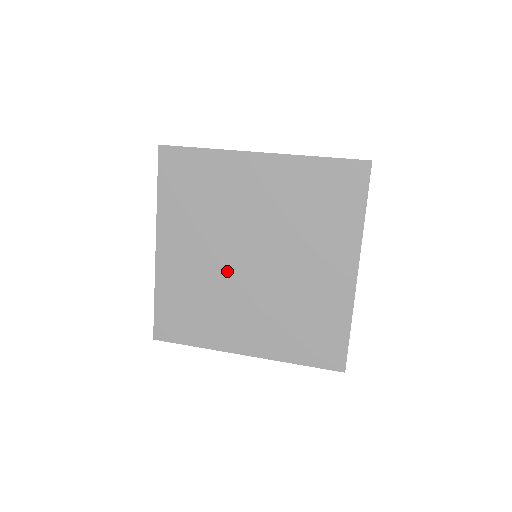
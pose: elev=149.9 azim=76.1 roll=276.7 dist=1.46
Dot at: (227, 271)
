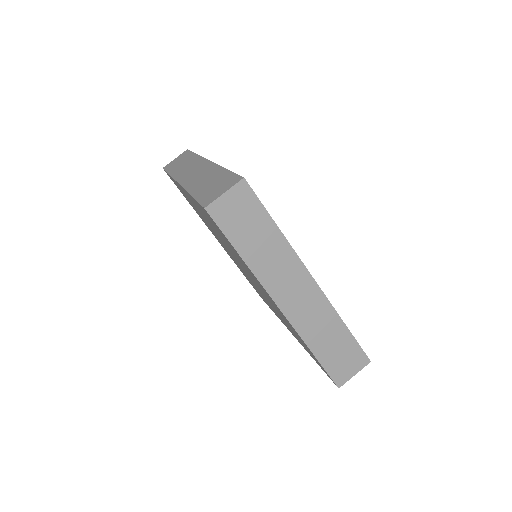
Dot at: occluded
